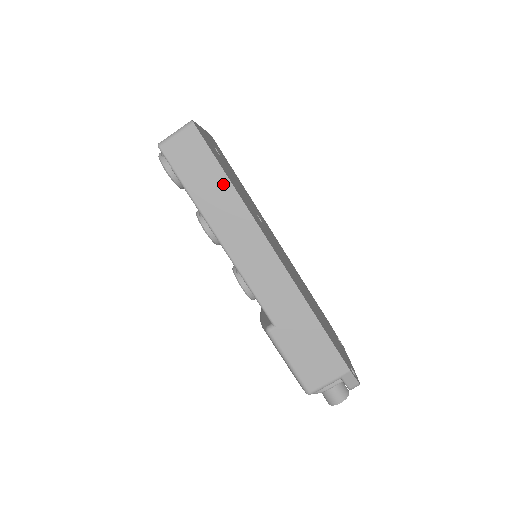
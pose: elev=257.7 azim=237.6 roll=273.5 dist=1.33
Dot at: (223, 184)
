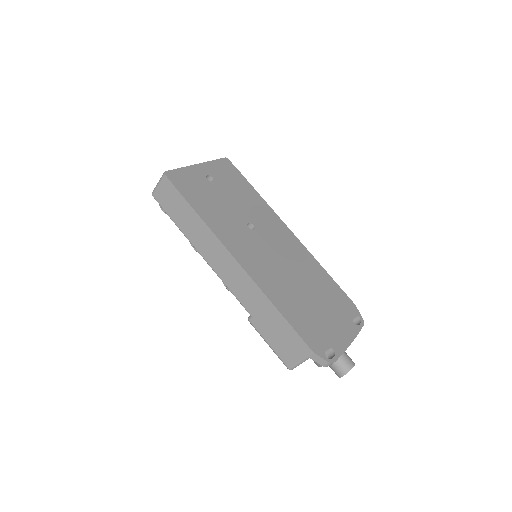
Dot at: (192, 214)
